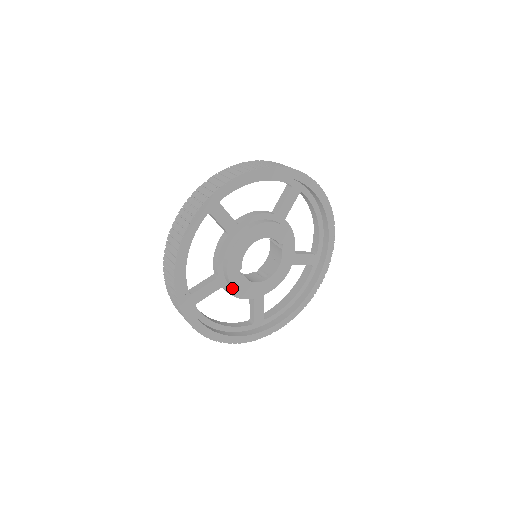
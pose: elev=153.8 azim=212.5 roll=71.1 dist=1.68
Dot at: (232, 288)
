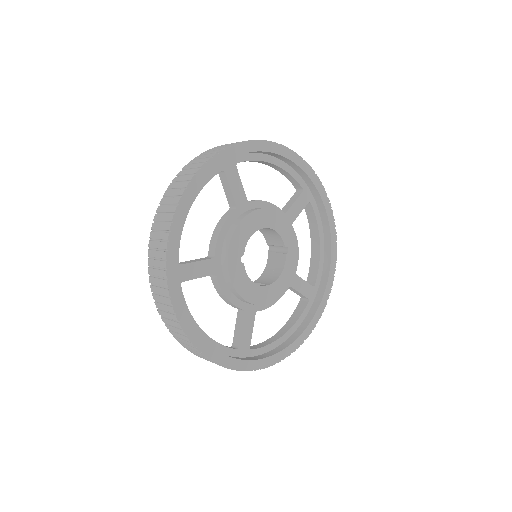
Dot at: (225, 282)
